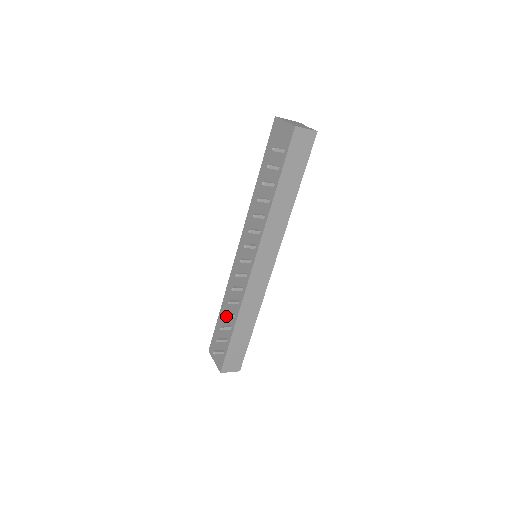
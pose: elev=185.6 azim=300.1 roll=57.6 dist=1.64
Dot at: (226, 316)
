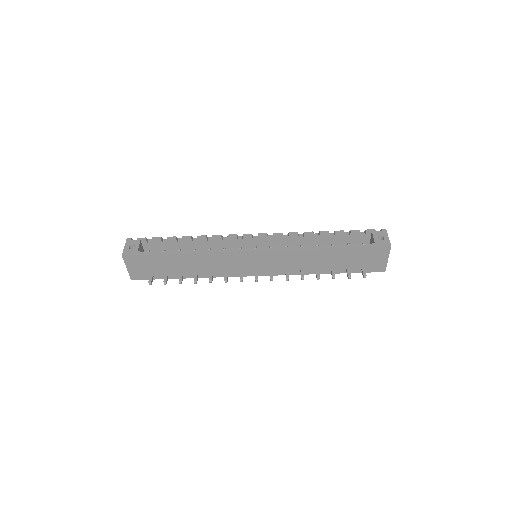
Dot at: (195, 282)
